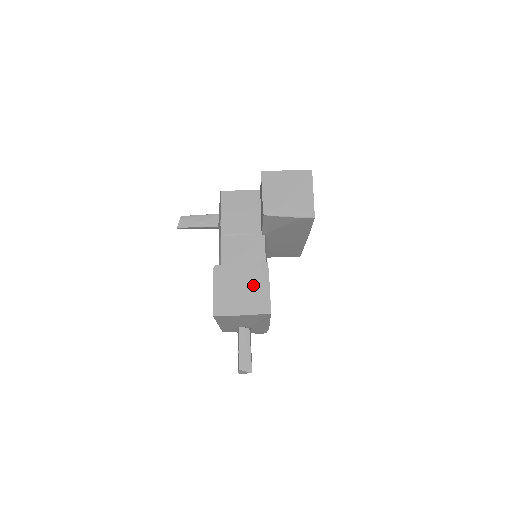
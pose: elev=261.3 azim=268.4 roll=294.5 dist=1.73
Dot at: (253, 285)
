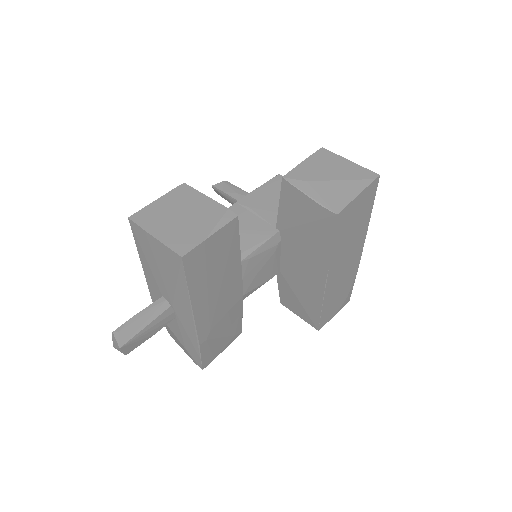
Dot at: (198, 221)
